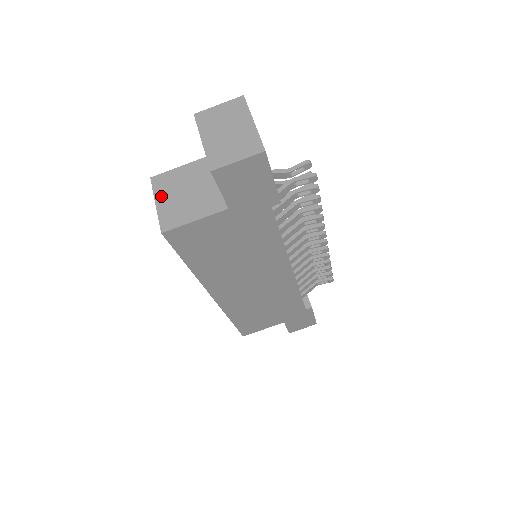
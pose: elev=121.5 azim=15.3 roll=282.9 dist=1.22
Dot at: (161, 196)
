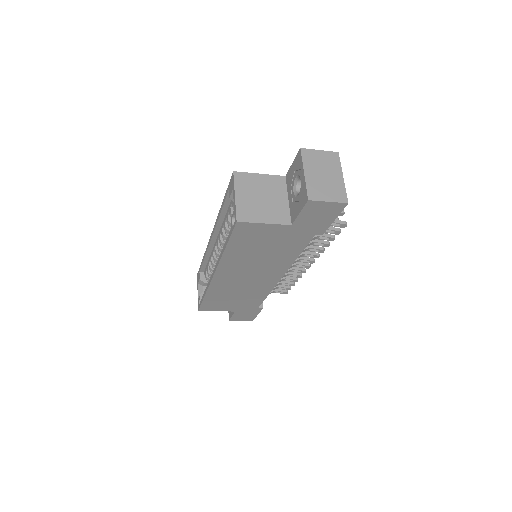
Dot at: (241, 191)
